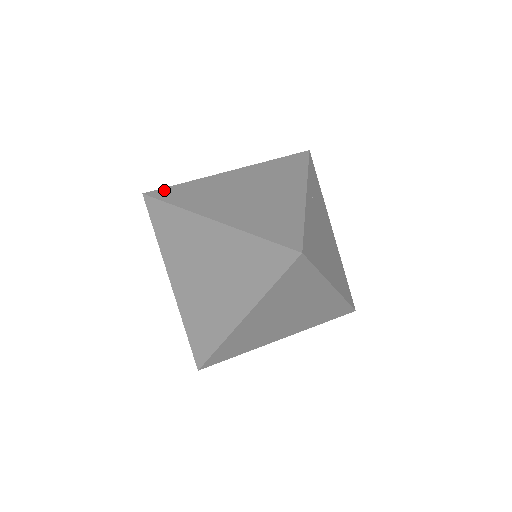
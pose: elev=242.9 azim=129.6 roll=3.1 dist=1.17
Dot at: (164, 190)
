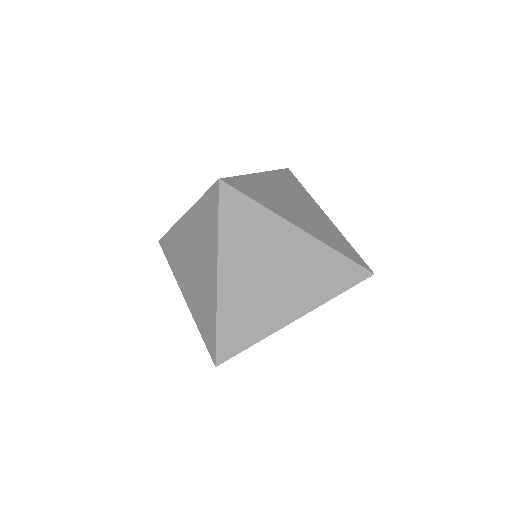
Dot at: (236, 196)
